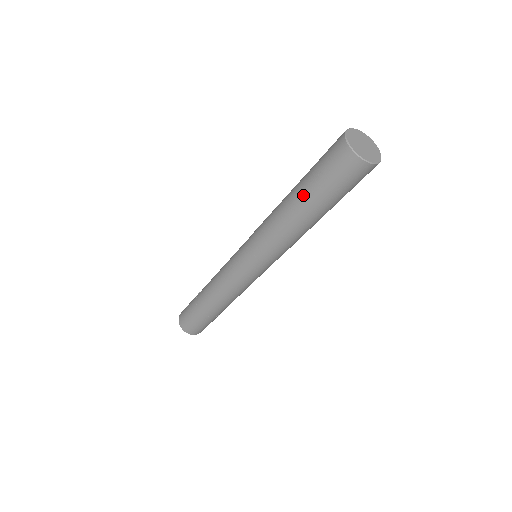
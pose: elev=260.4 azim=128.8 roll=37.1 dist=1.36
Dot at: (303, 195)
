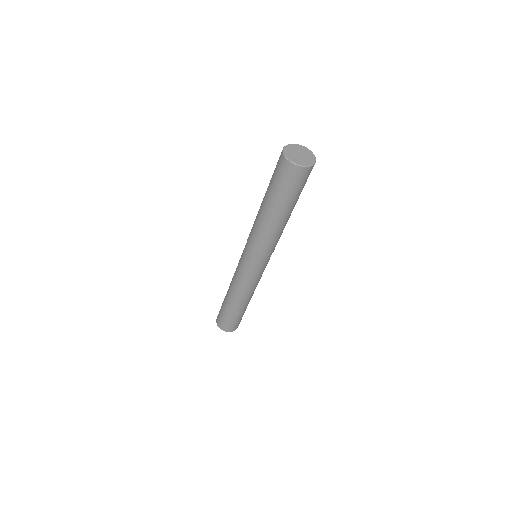
Dot at: (269, 202)
